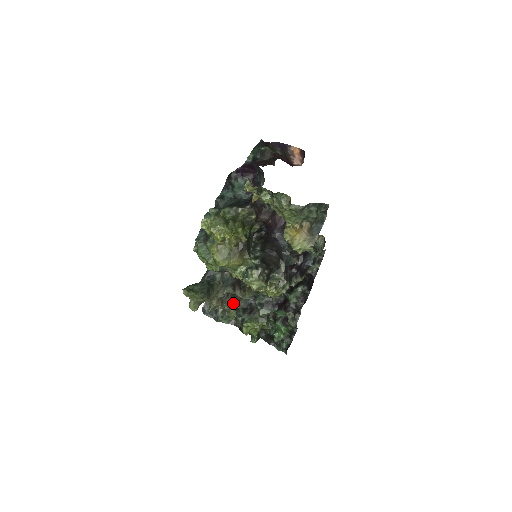
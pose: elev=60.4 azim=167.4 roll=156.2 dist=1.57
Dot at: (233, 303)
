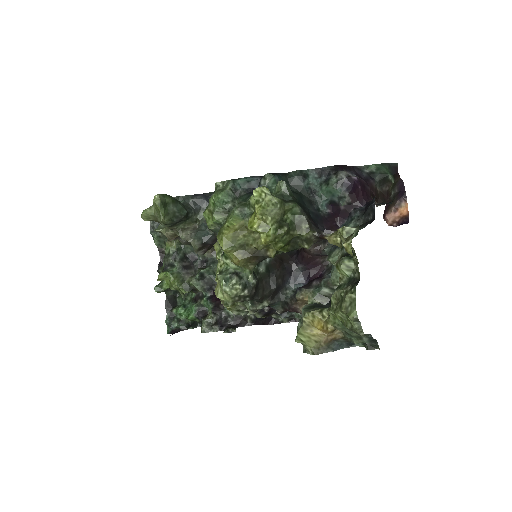
Dot at: occluded
